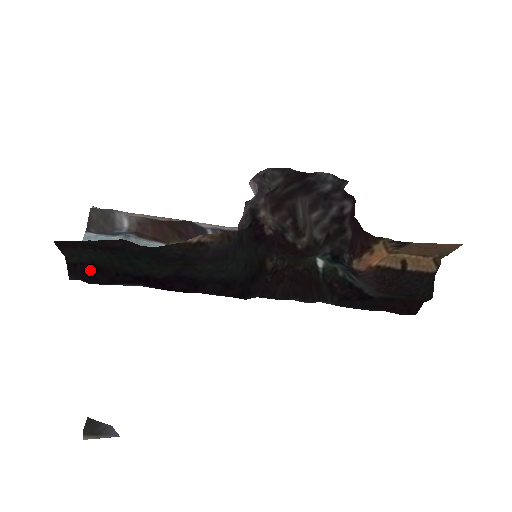
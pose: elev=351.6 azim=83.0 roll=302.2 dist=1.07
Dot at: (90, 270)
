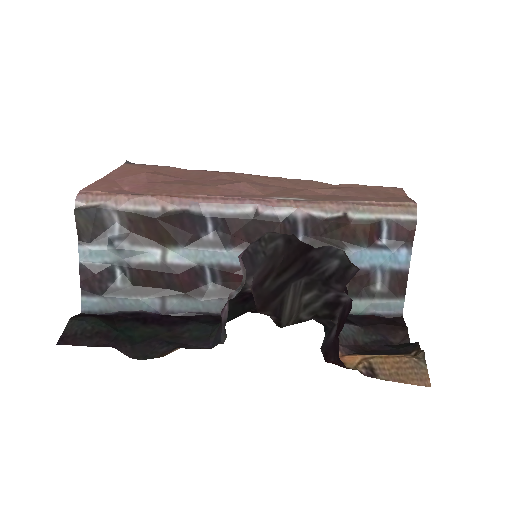
Dot at: (95, 315)
